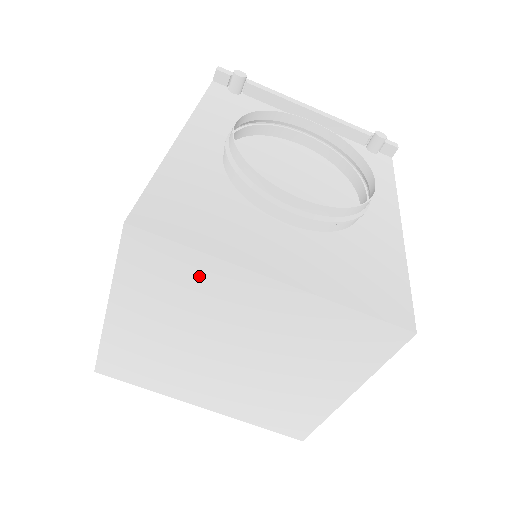
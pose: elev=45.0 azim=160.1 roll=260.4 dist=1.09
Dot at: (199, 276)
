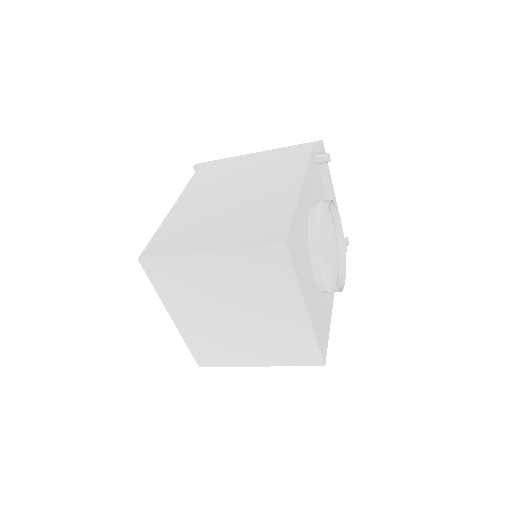
Dot at: (280, 283)
